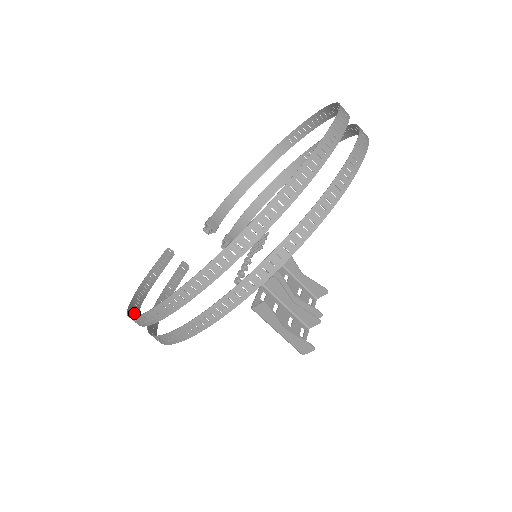
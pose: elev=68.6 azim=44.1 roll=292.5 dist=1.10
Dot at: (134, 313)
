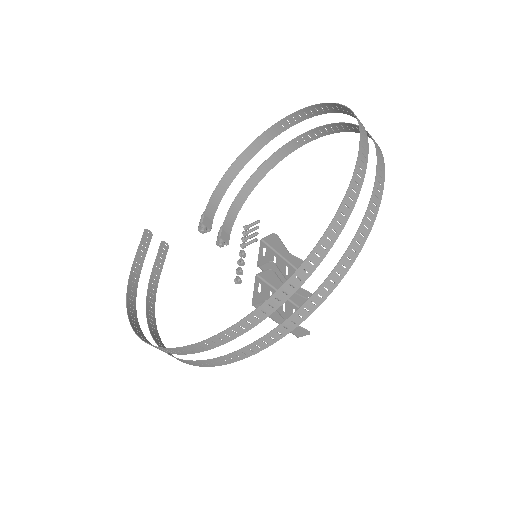
Dot at: (135, 322)
